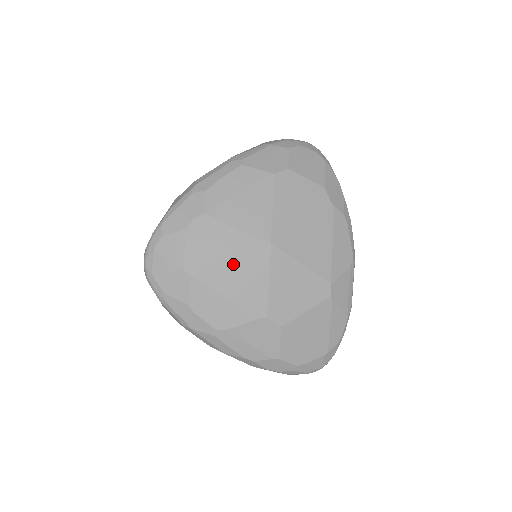
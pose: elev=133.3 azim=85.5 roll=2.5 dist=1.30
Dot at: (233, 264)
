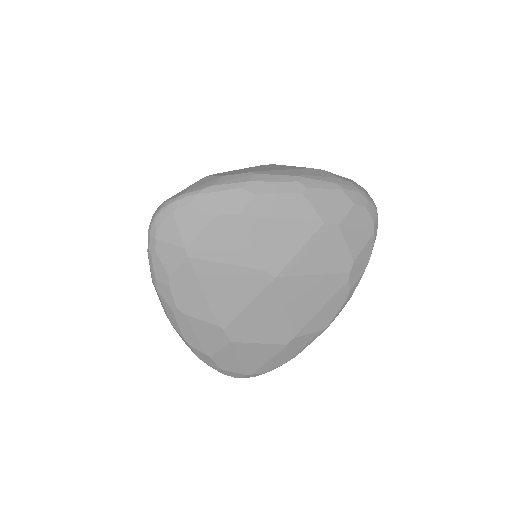
Dot at: (230, 273)
